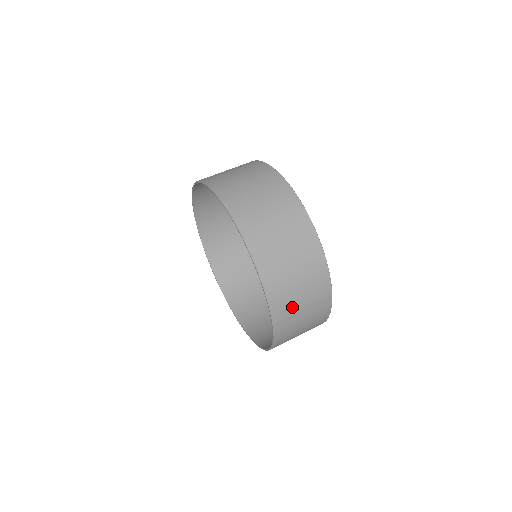
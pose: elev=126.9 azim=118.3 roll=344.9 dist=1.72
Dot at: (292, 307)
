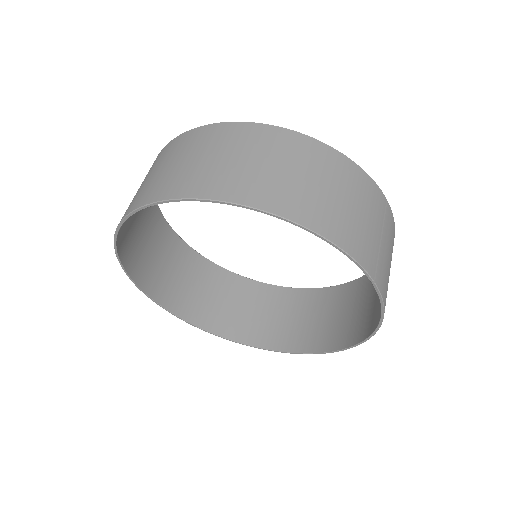
Dot at: (371, 242)
